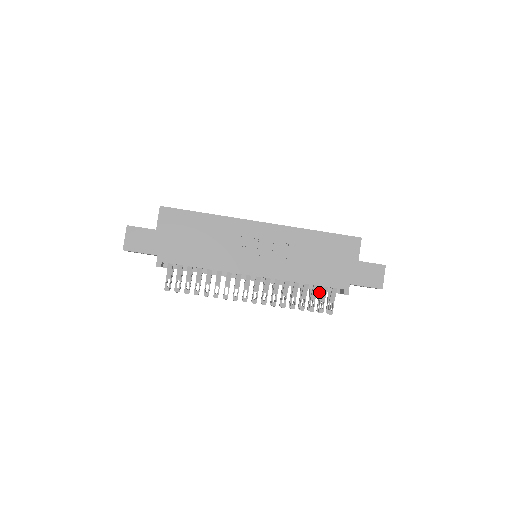
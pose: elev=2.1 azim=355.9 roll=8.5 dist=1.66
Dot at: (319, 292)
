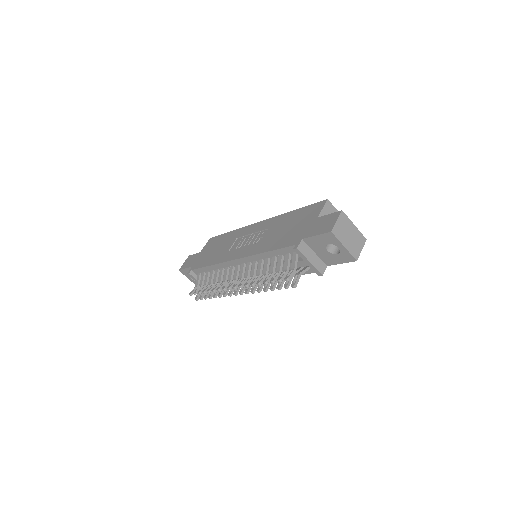
Dot at: occluded
